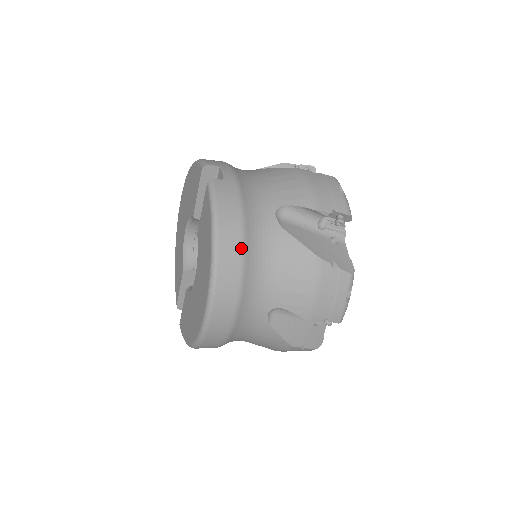
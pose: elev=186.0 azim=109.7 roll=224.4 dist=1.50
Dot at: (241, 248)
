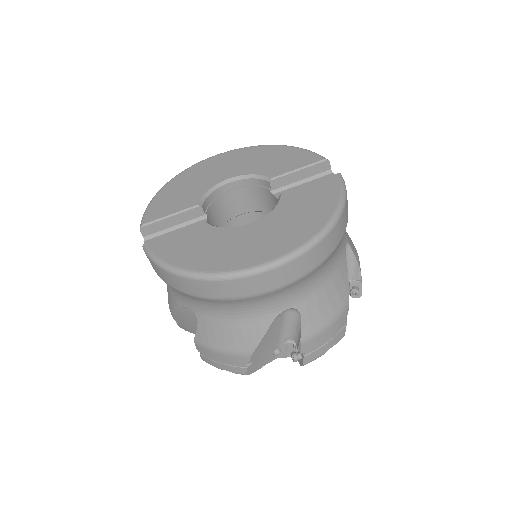
Dot at: (339, 241)
